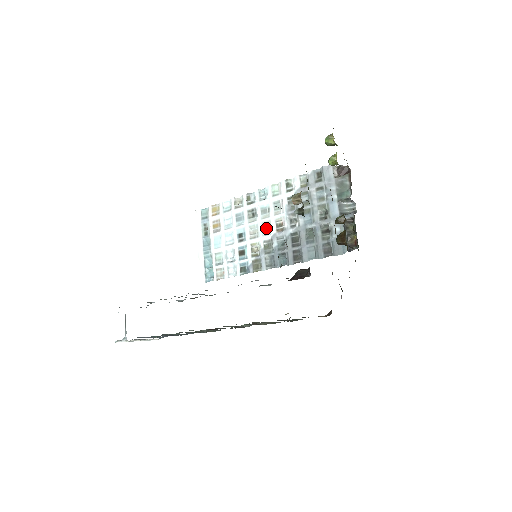
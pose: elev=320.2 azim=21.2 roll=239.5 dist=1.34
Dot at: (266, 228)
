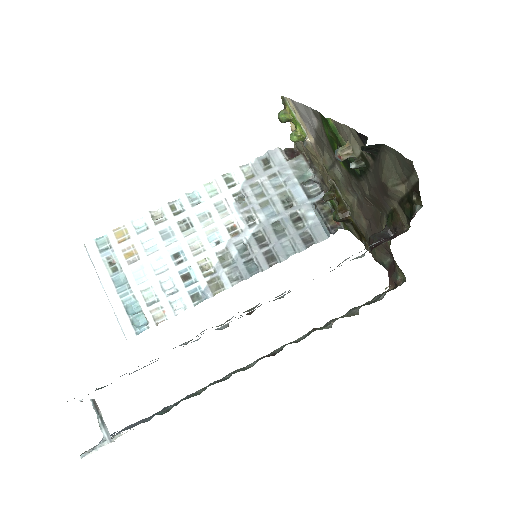
Dot at: (214, 236)
